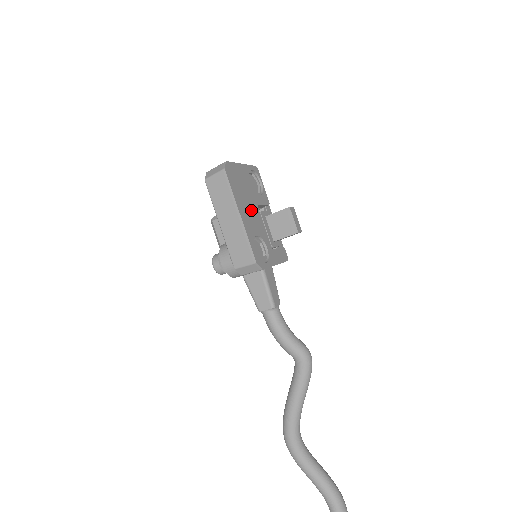
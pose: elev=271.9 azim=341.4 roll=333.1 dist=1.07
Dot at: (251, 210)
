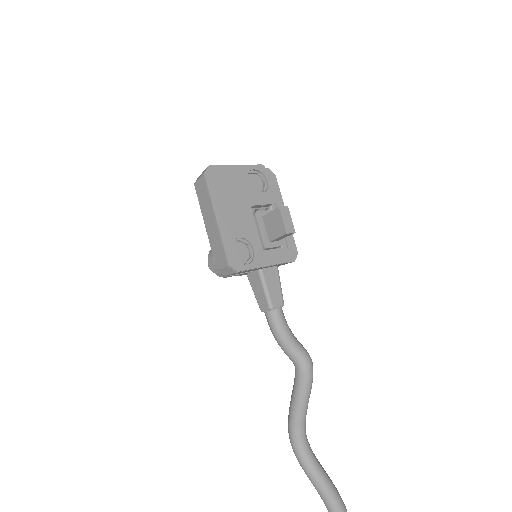
Dot at: (237, 212)
